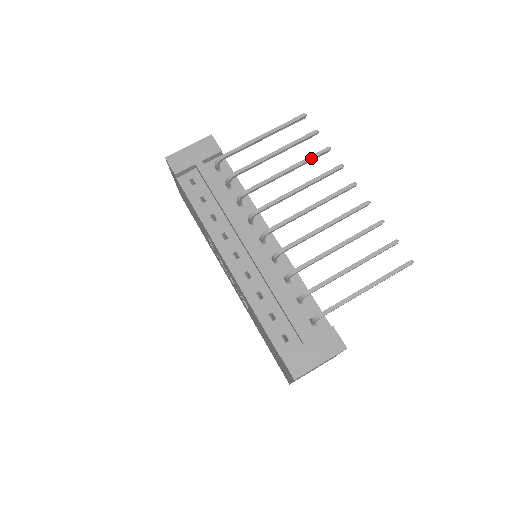
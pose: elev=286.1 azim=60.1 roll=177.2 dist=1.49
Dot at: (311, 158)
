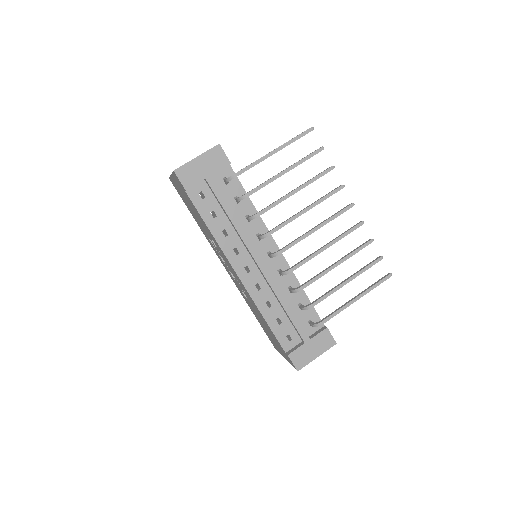
Dot at: (317, 178)
